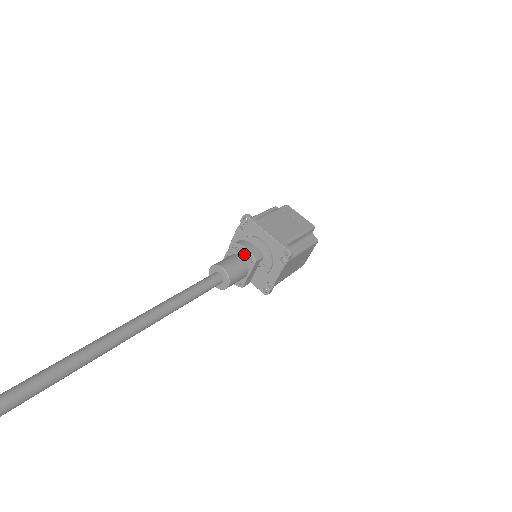
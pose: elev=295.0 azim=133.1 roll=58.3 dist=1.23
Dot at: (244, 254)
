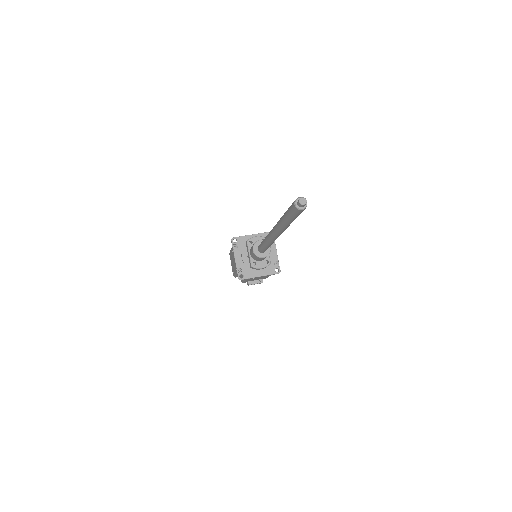
Dot at: occluded
